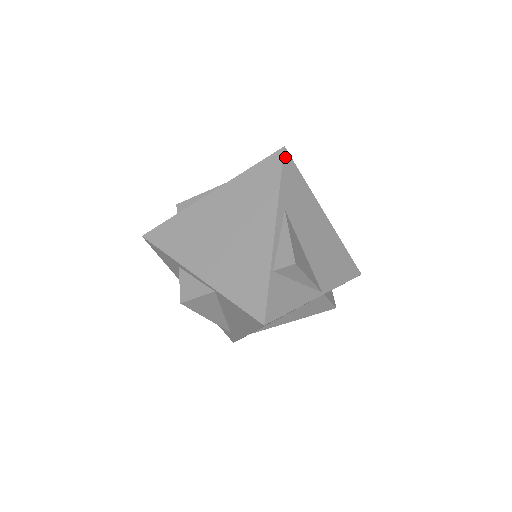
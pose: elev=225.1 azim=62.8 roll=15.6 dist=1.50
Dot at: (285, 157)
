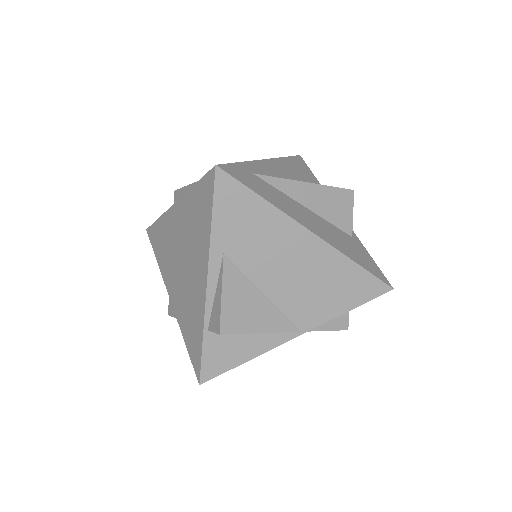
Dot at: (218, 180)
